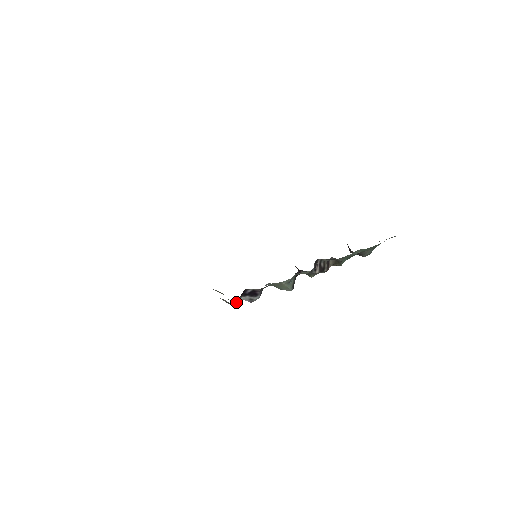
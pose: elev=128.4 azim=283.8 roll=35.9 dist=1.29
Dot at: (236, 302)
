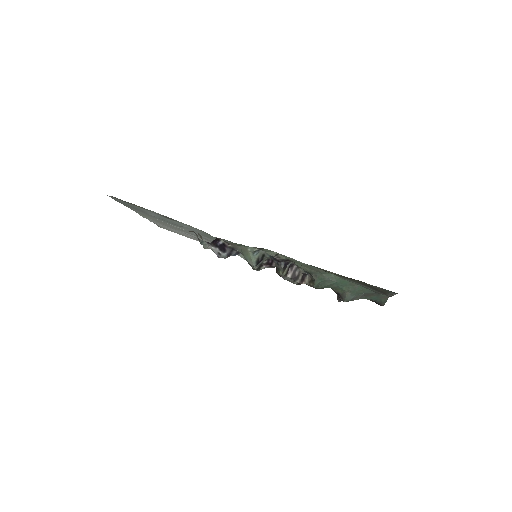
Dot at: (206, 247)
